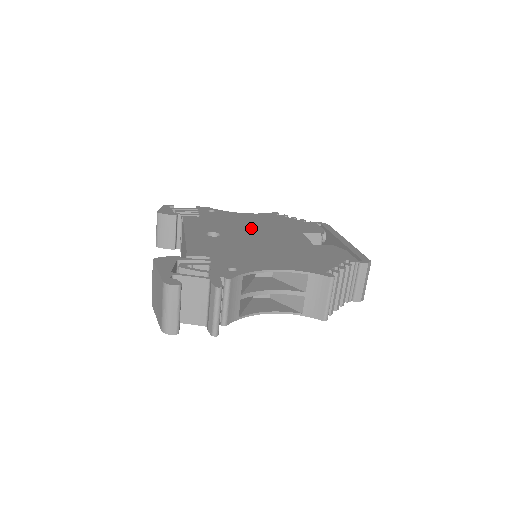
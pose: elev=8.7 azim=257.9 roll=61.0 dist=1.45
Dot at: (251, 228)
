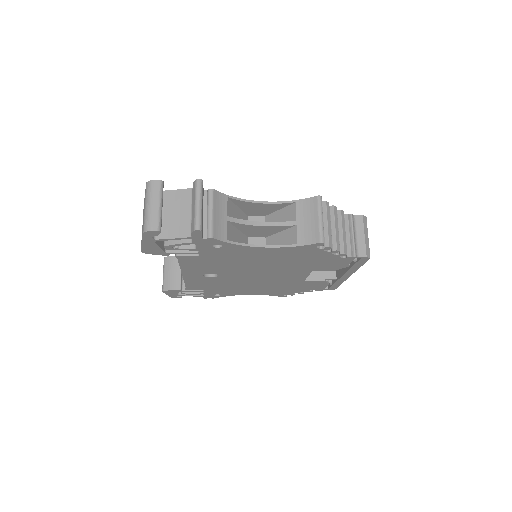
Dot at: occluded
